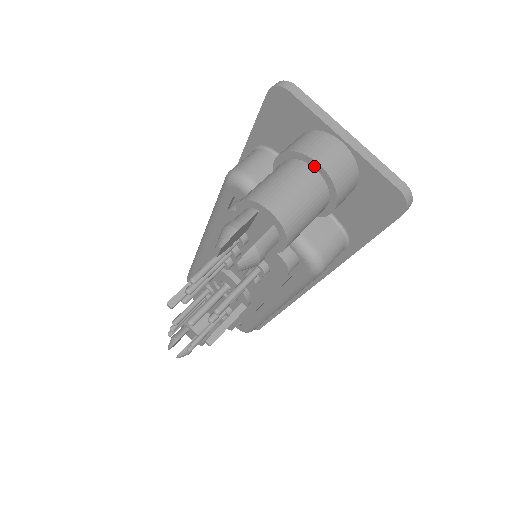
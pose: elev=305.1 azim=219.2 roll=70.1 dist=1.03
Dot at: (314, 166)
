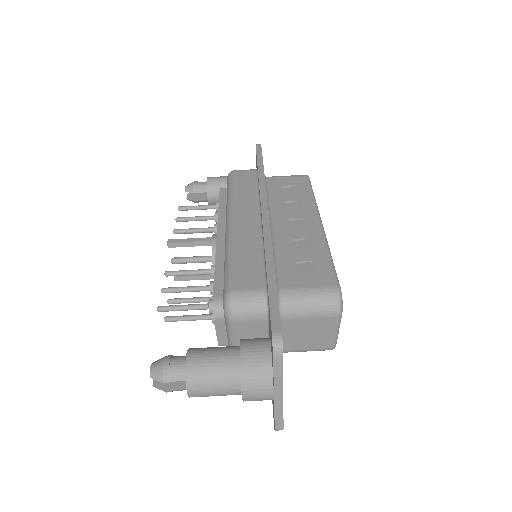
Dot at: (242, 390)
